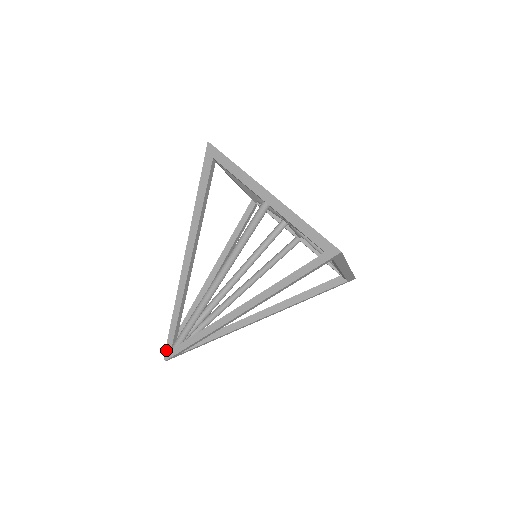
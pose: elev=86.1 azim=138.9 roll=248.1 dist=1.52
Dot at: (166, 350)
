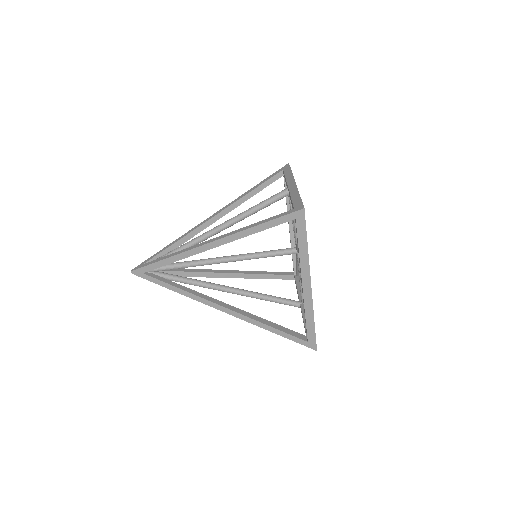
Dot at: (140, 265)
